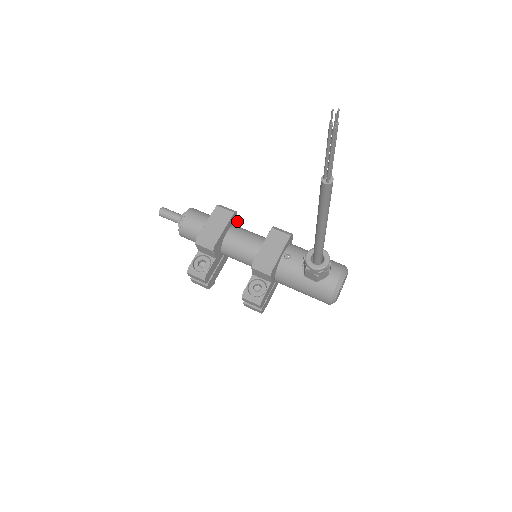
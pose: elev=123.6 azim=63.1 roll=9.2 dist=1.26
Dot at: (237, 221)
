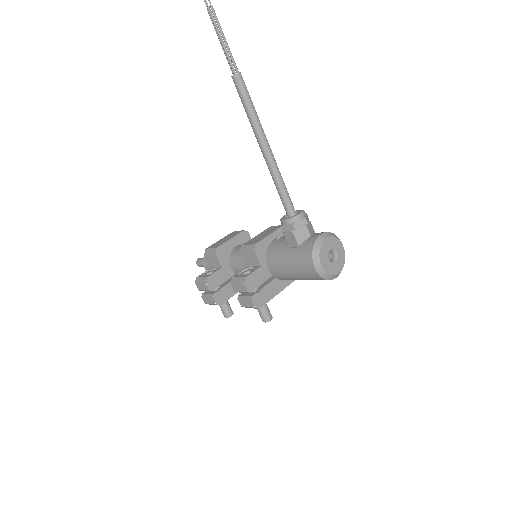
Dot at: occluded
